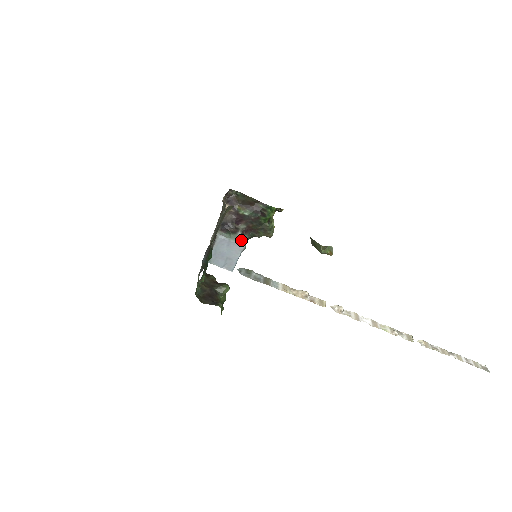
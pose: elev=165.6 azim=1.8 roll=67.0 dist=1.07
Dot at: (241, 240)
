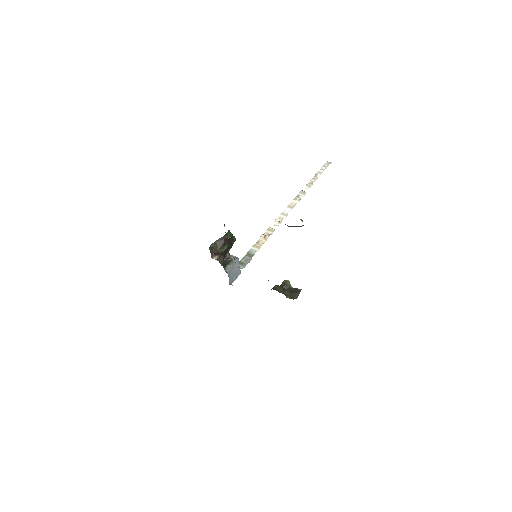
Dot at: (235, 259)
